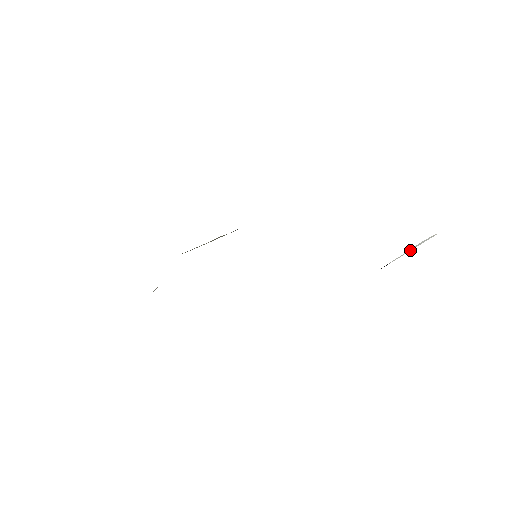
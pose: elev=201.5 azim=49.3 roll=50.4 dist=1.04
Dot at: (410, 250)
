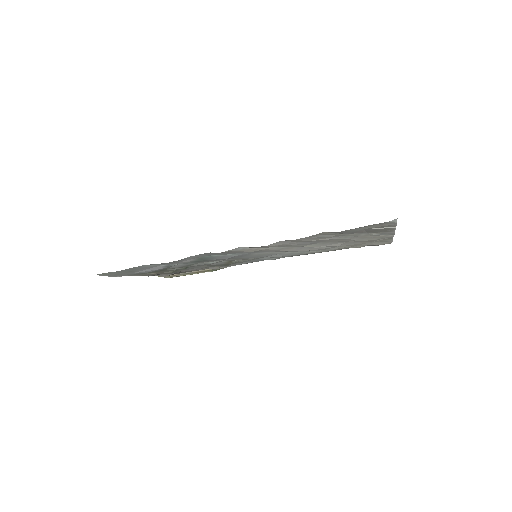
Dot at: (383, 228)
